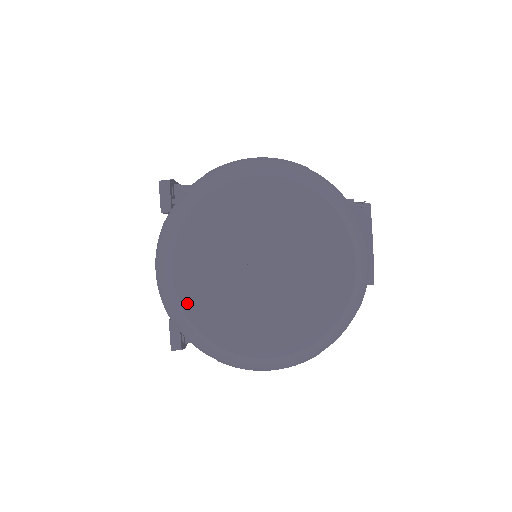
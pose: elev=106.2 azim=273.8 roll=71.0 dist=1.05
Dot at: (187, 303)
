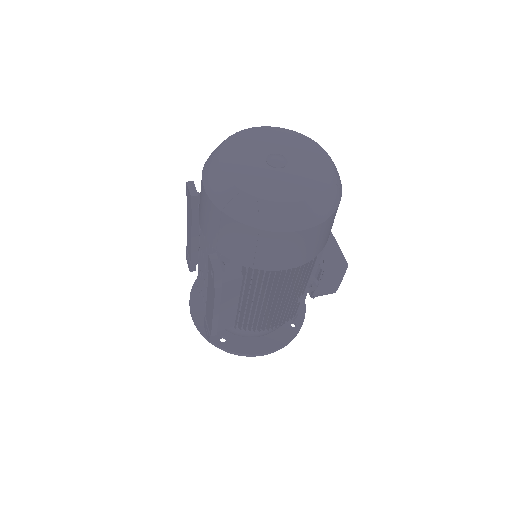
Dot at: (233, 179)
